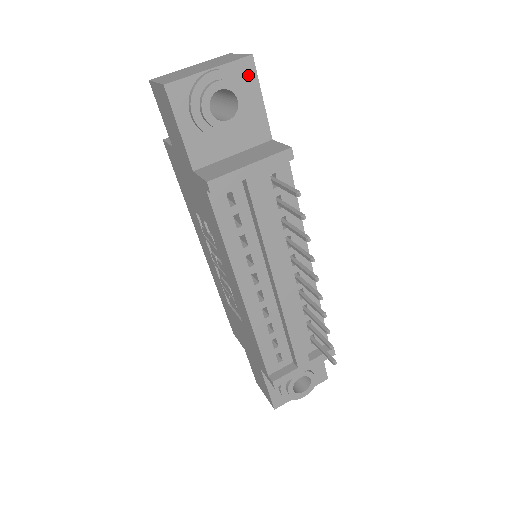
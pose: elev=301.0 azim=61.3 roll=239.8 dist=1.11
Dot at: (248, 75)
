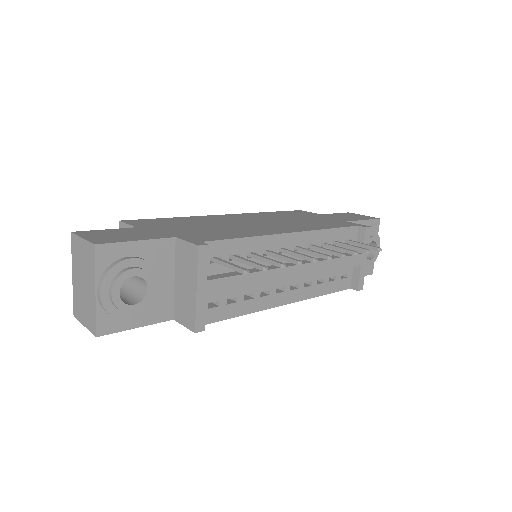
Dot at: (112, 253)
